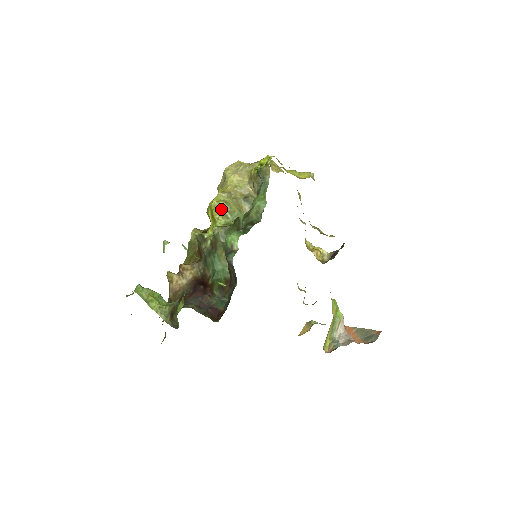
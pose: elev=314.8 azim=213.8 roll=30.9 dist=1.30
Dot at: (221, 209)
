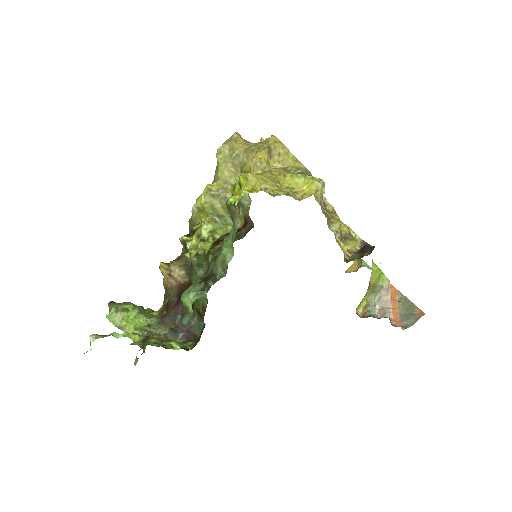
Dot at: (207, 213)
